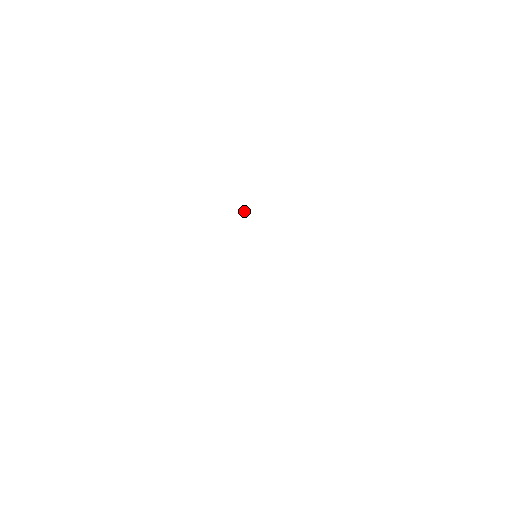
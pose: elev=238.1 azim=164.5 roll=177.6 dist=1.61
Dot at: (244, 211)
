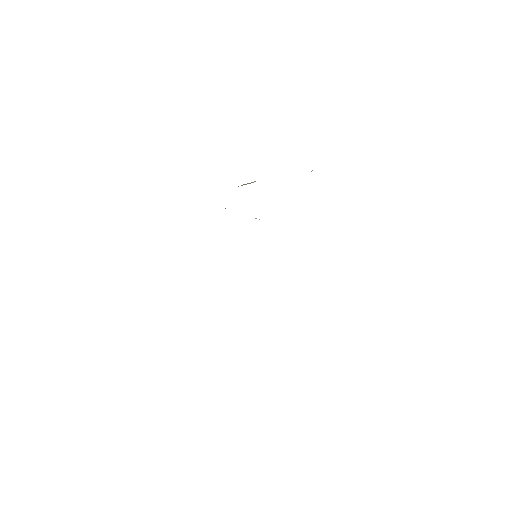
Dot at: occluded
